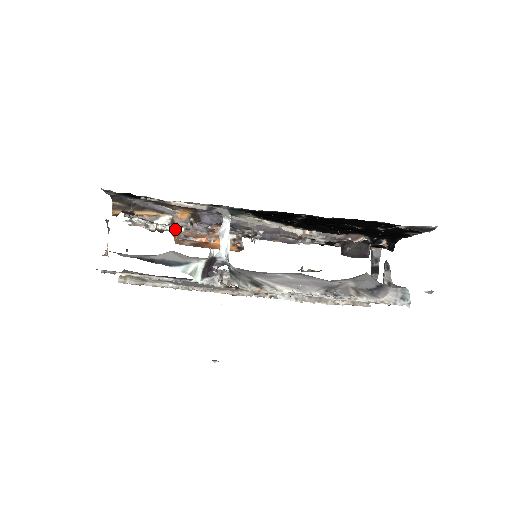
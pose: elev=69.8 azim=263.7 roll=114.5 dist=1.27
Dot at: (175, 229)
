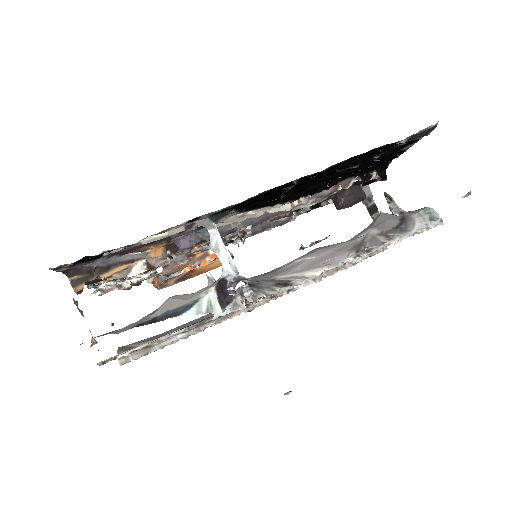
Dot at: (152, 273)
